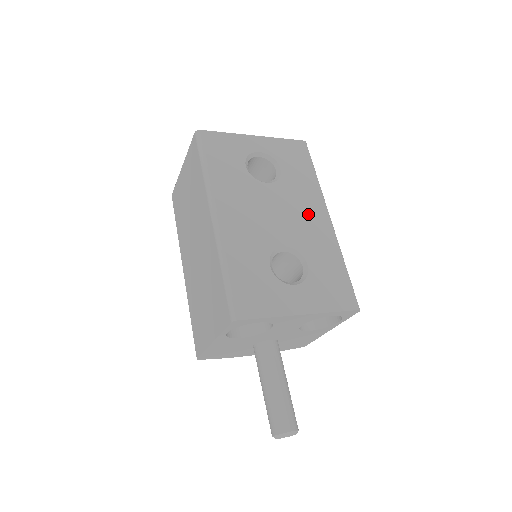
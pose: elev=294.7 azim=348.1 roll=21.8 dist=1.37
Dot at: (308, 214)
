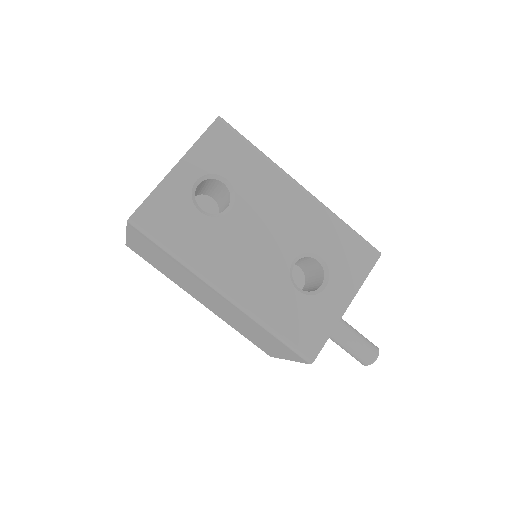
Dot at: (285, 205)
